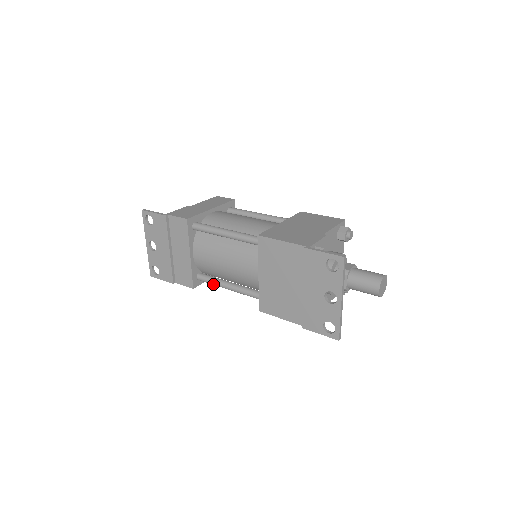
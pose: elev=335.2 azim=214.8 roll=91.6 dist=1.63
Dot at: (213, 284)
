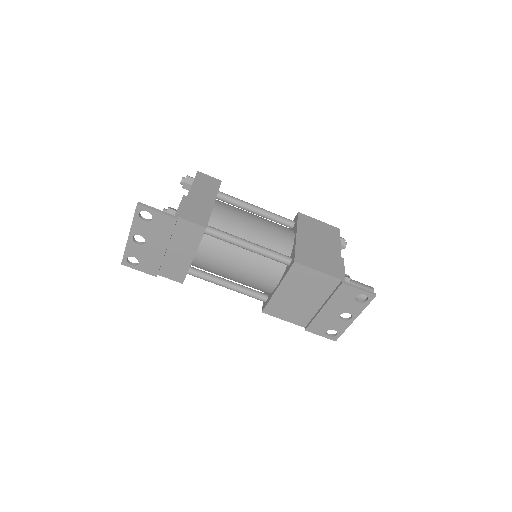
Dot at: (208, 281)
